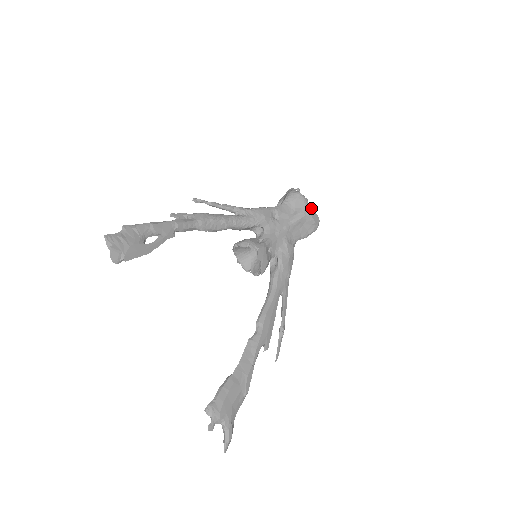
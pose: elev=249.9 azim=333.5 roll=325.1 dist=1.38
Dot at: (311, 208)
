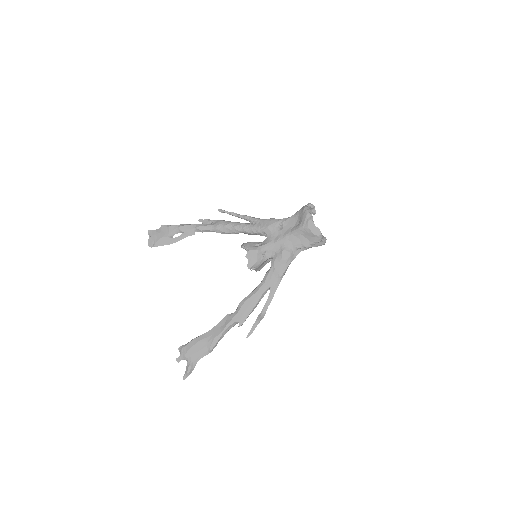
Dot at: (312, 222)
